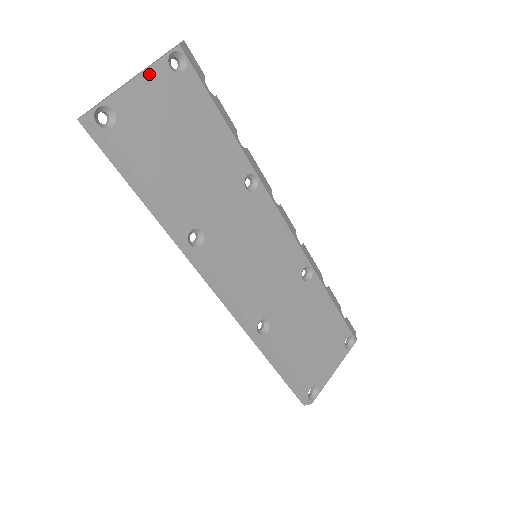
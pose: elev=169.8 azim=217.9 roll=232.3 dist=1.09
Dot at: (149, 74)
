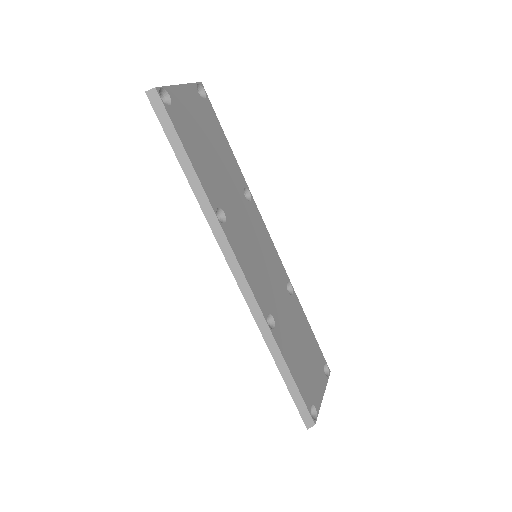
Dot at: (187, 88)
